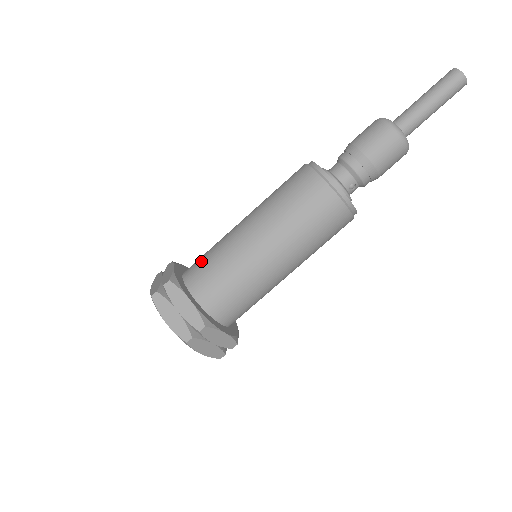
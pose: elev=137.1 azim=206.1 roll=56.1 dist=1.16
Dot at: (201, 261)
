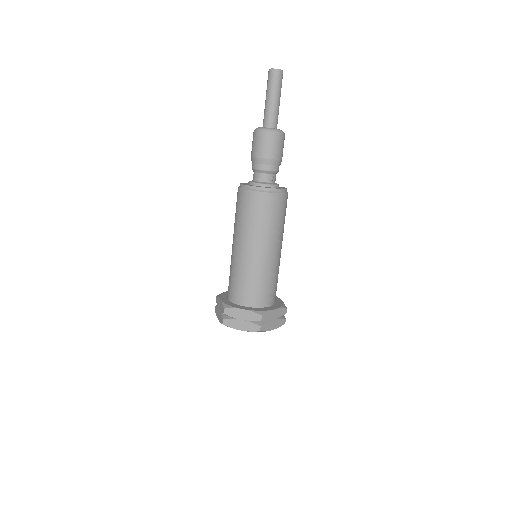
Dot at: (231, 284)
